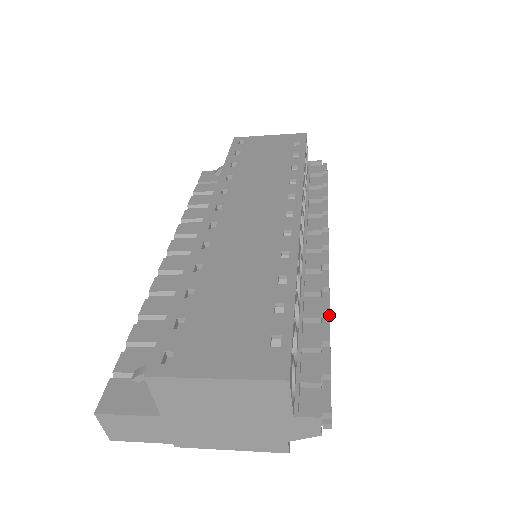
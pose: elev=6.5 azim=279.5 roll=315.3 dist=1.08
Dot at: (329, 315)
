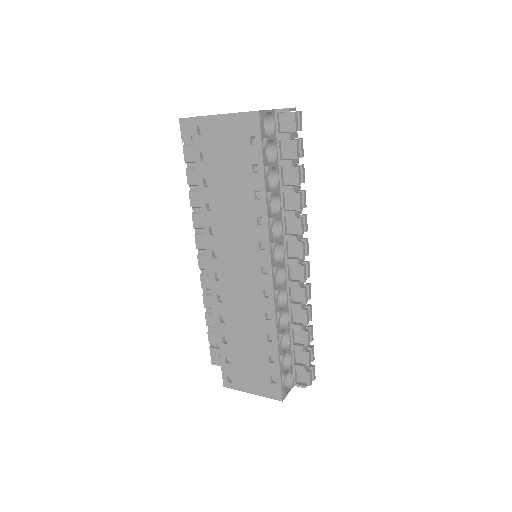
Dot at: occluded
